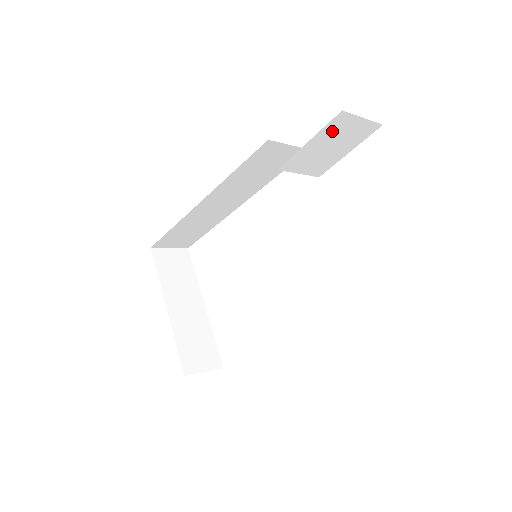
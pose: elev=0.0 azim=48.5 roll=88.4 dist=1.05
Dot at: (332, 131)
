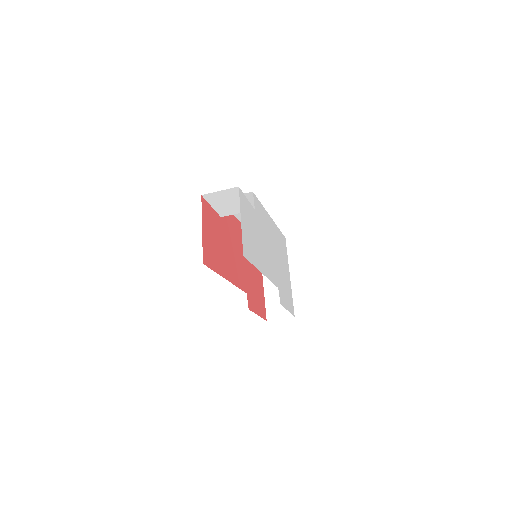
Dot at: (215, 200)
